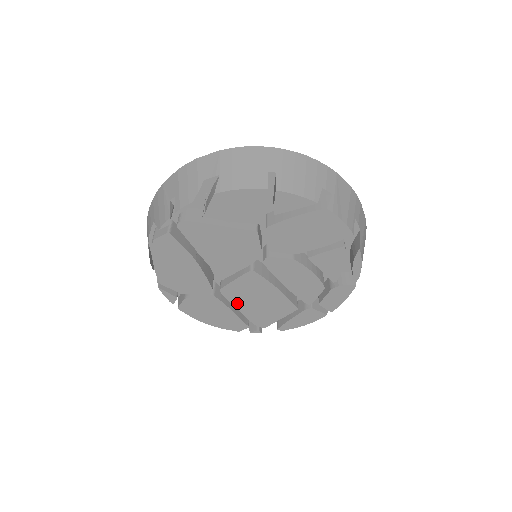
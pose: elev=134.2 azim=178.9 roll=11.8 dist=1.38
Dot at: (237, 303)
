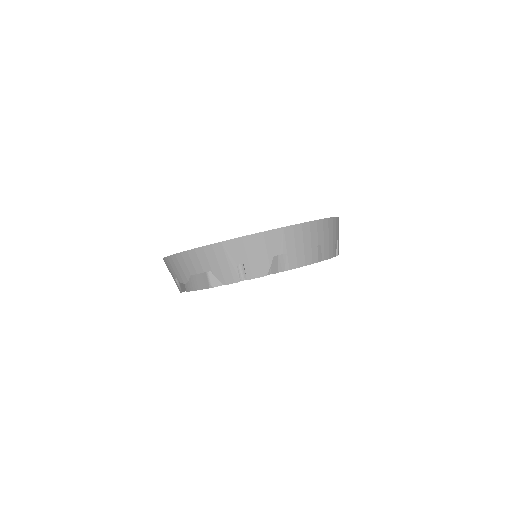
Dot at: occluded
